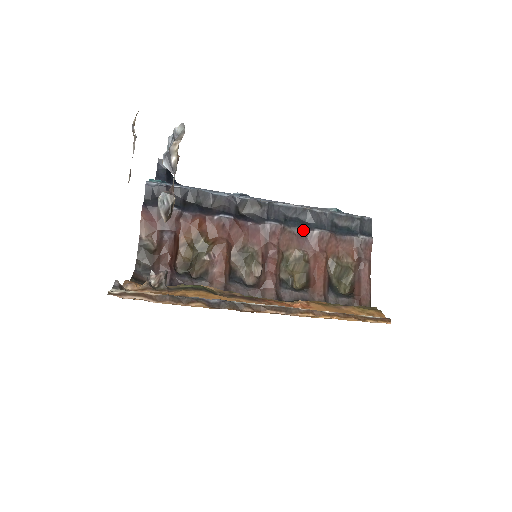
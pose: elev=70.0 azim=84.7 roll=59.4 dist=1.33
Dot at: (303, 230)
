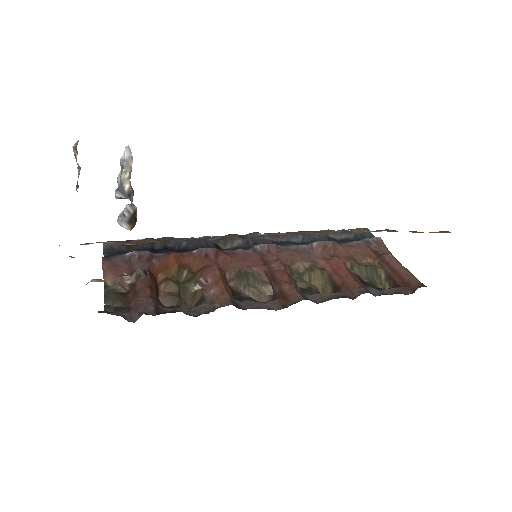
Dot at: (300, 245)
